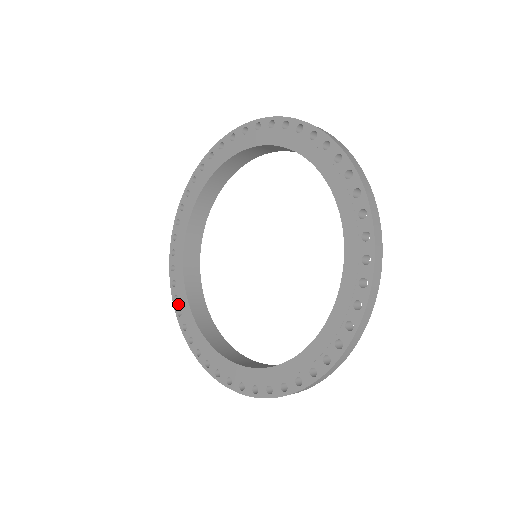
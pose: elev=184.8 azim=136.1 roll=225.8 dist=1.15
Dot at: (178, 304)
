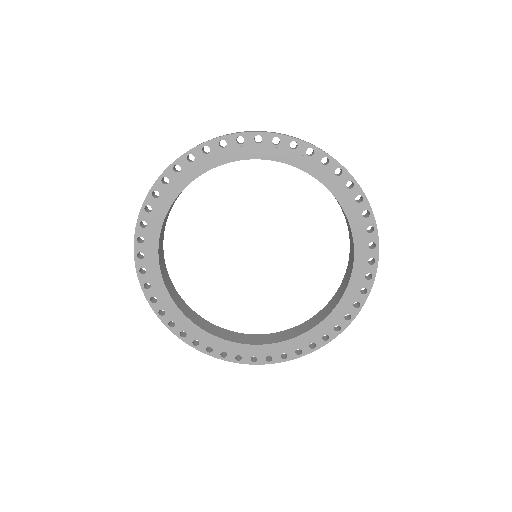
Dot at: (151, 291)
